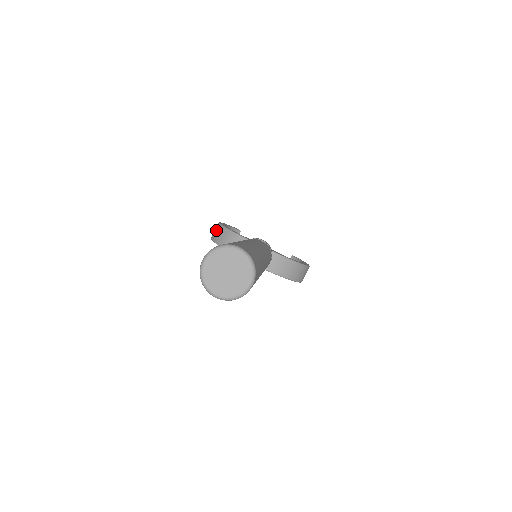
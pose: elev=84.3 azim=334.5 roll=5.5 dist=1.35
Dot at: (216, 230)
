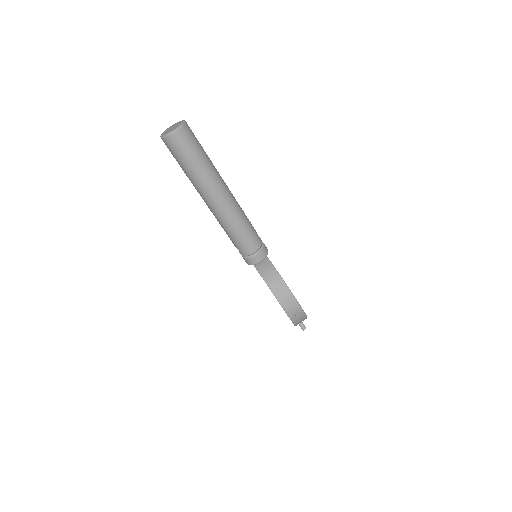
Dot at: occluded
